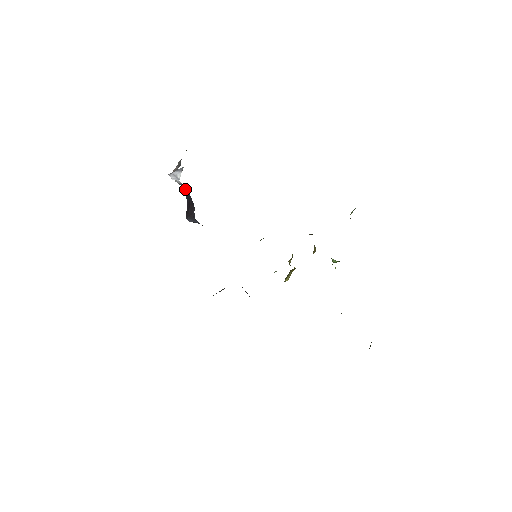
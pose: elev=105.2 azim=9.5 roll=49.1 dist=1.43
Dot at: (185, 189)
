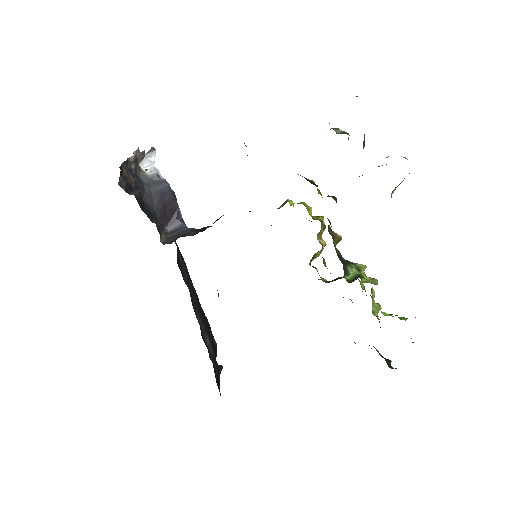
Dot at: (157, 186)
